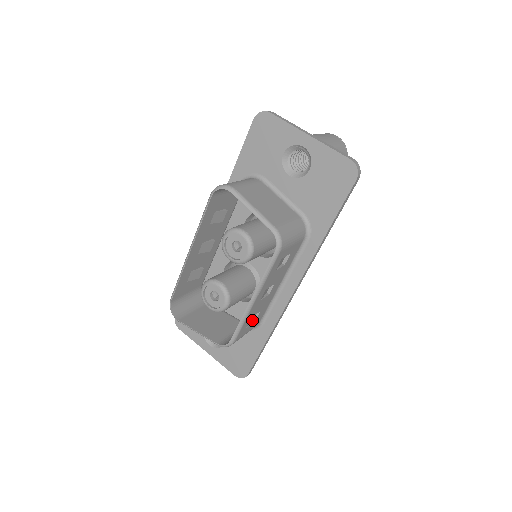
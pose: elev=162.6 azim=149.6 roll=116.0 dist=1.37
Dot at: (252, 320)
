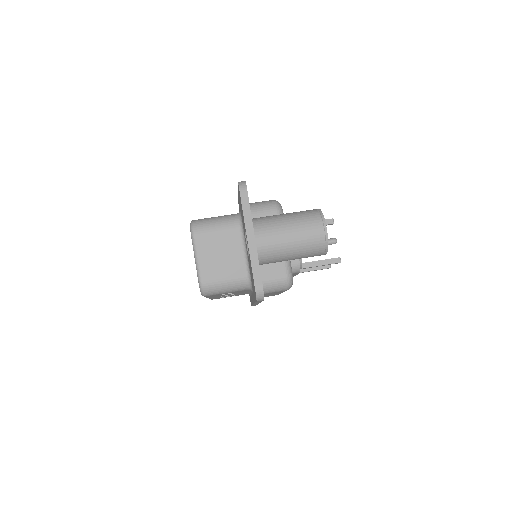
Dot at: occluded
